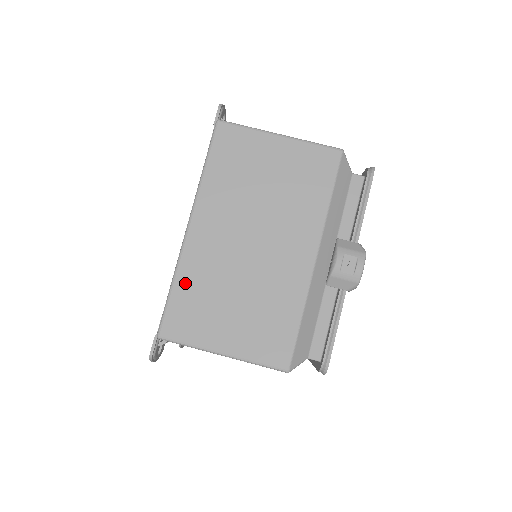
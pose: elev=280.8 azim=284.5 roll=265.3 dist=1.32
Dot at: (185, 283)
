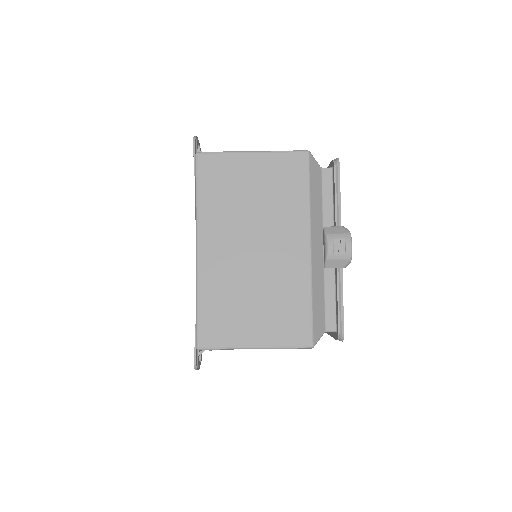
Dot at: (208, 298)
